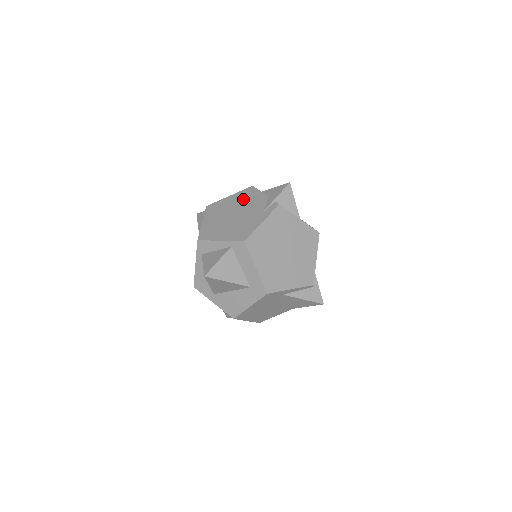
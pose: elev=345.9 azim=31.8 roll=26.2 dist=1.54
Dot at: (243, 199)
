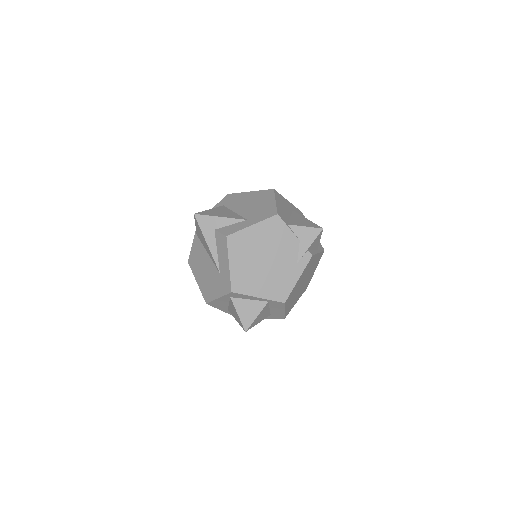
Dot at: (271, 236)
